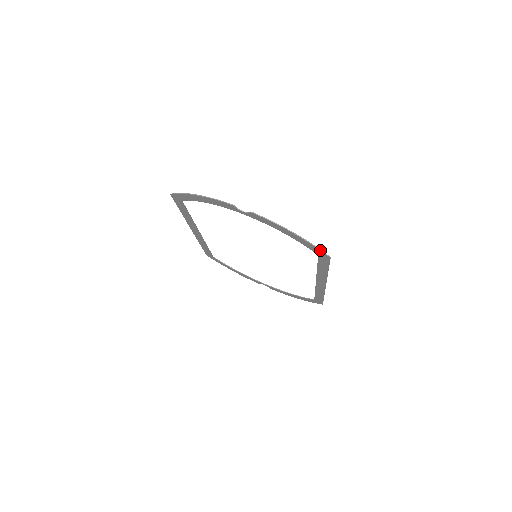
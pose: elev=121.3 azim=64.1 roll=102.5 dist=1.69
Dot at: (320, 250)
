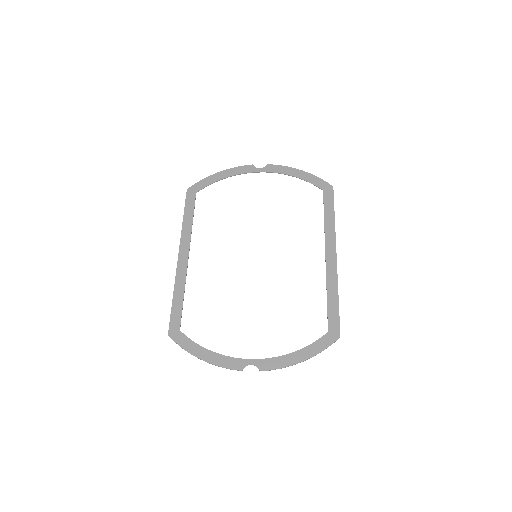
Dot at: occluded
